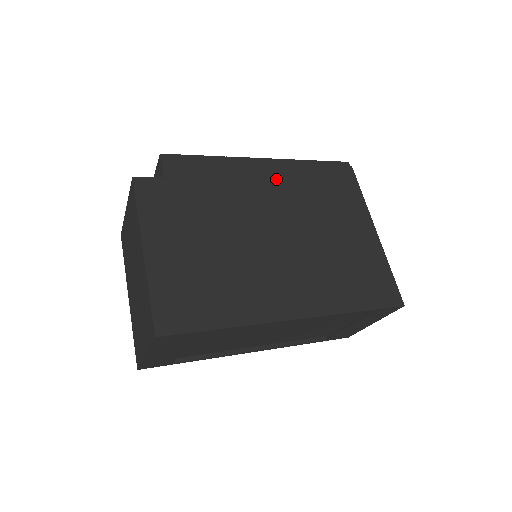
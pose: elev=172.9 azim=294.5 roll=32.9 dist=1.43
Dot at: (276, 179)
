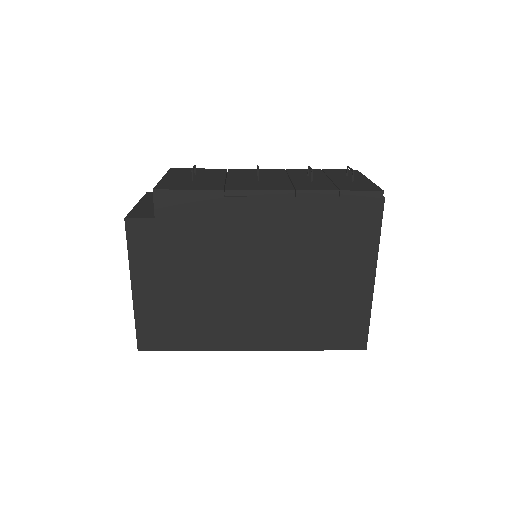
Dot at: (276, 218)
